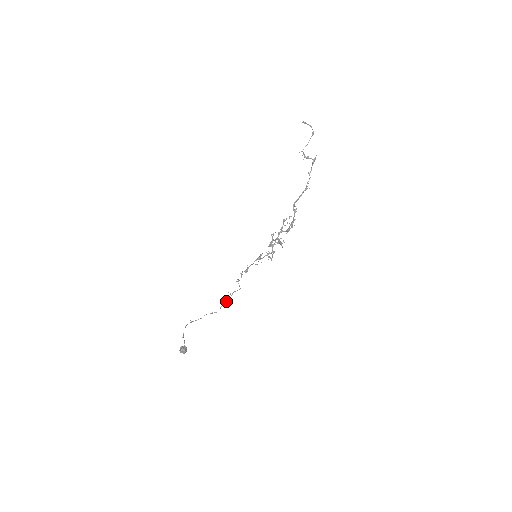
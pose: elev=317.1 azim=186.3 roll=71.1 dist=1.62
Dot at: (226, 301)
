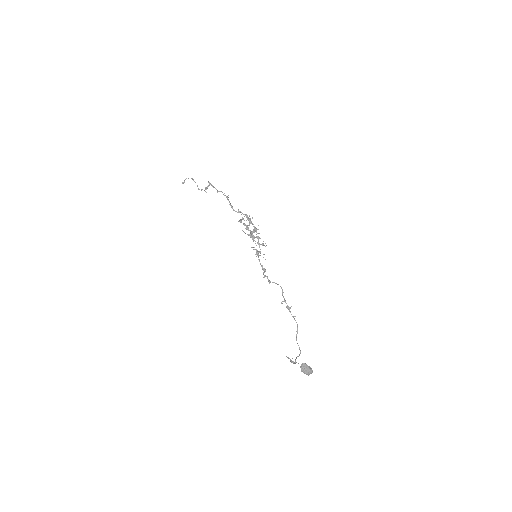
Dot at: (289, 309)
